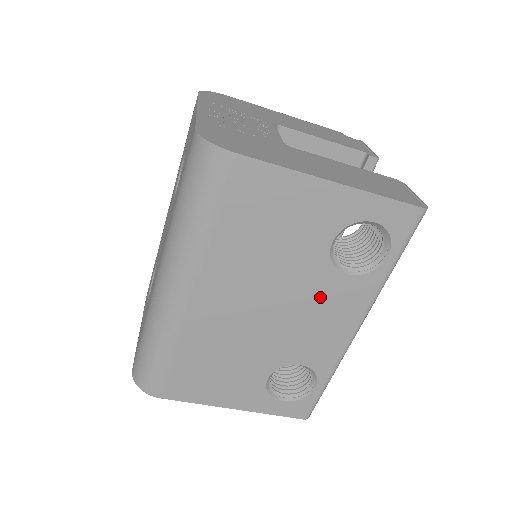
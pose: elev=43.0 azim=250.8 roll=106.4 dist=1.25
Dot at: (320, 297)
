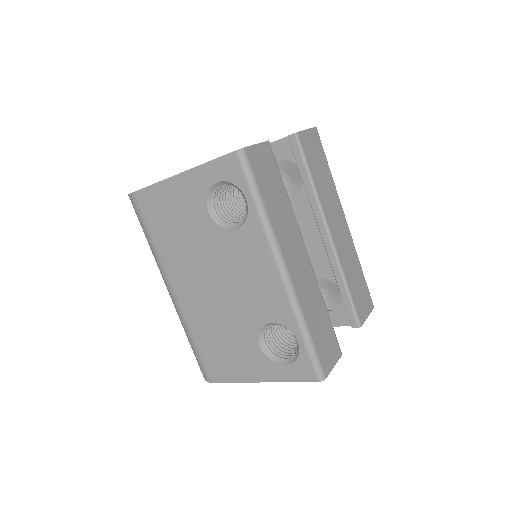
Dot at: (235, 257)
